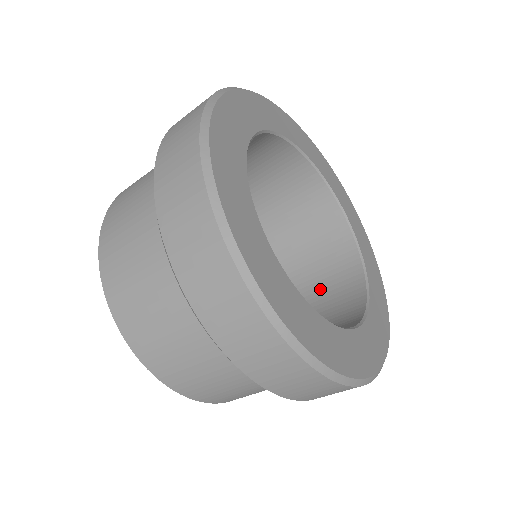
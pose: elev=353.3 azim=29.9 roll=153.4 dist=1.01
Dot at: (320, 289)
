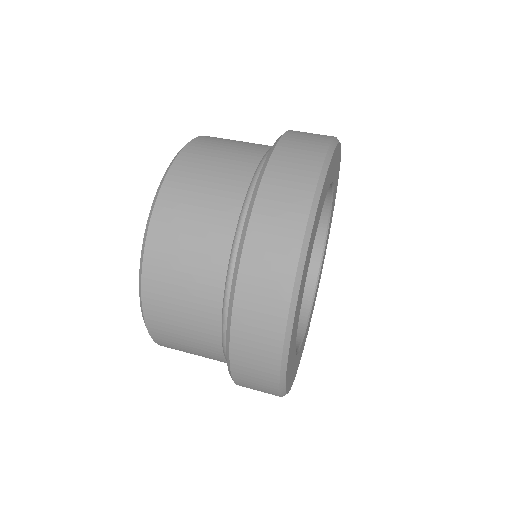
Dot at: occluded
